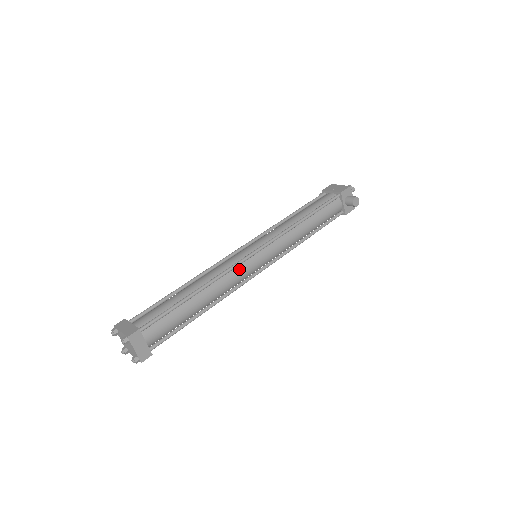
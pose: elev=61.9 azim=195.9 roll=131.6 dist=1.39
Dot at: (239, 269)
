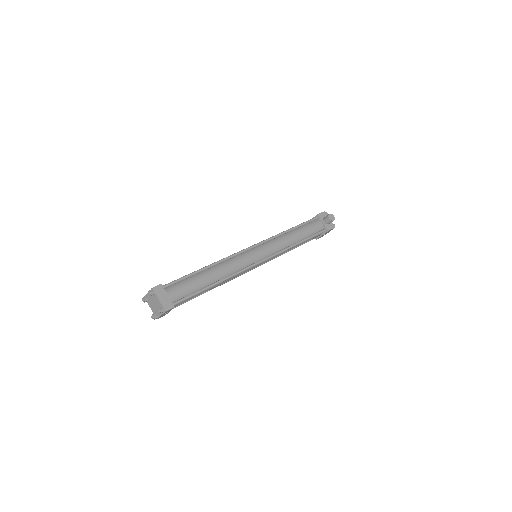
Dot at: (240, 257)
